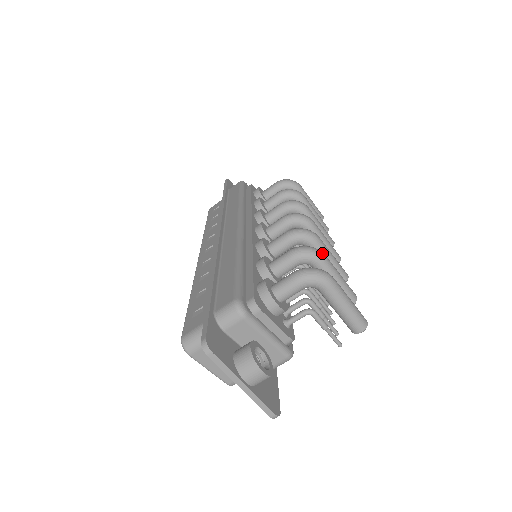
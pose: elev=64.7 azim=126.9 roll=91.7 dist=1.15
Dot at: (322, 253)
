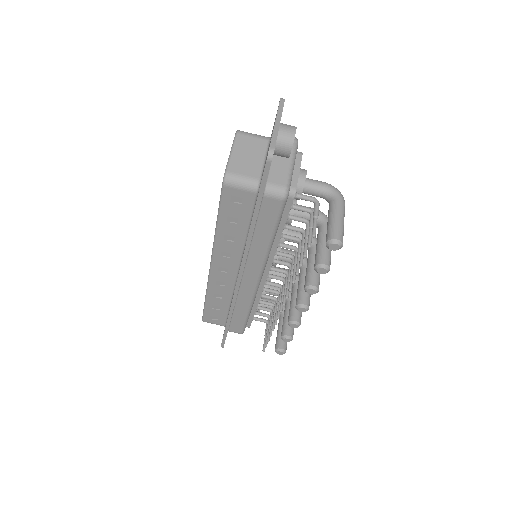
Dot at: occluded
